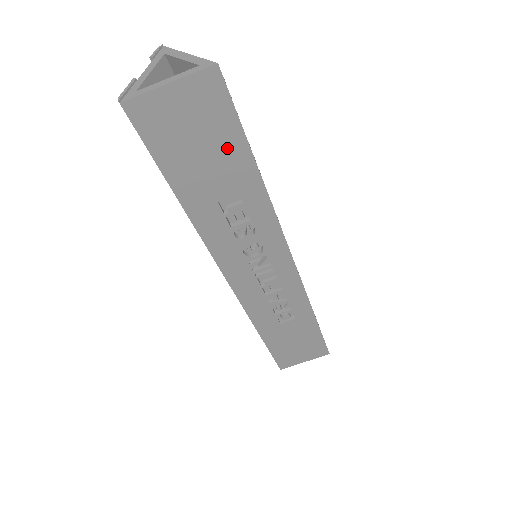
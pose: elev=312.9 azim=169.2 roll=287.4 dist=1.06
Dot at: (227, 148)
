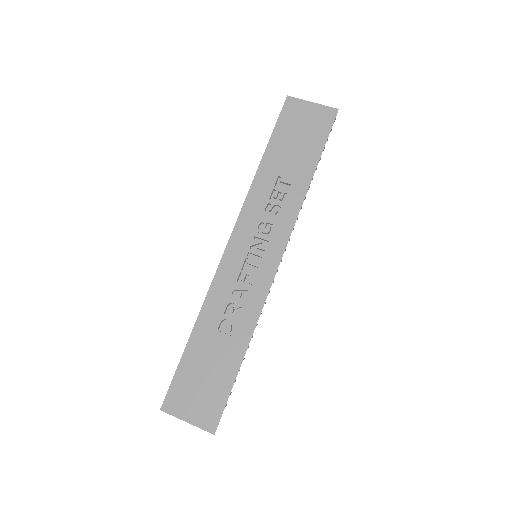
Dot at: (310, 149)
